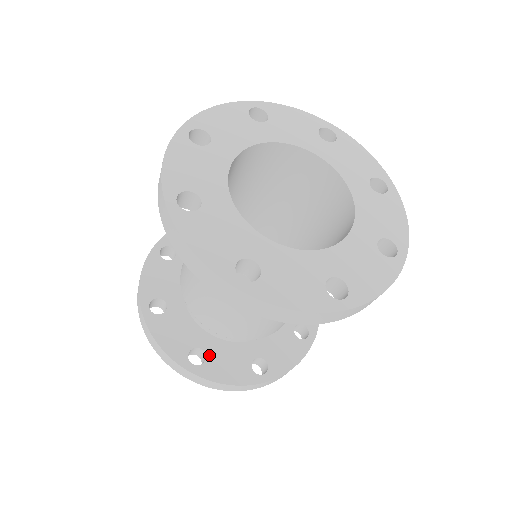
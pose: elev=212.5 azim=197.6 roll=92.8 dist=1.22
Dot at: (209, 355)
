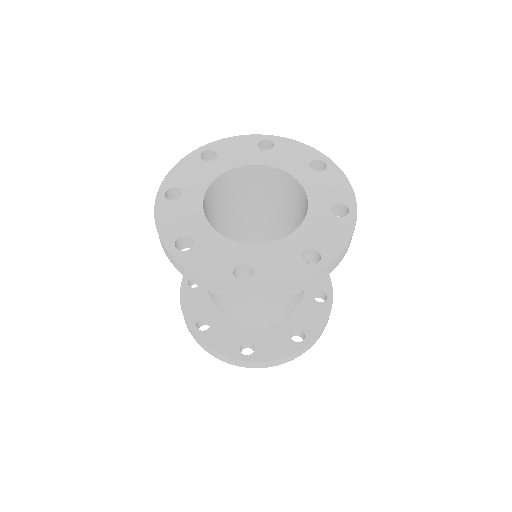
Dot at: (256, 344)
